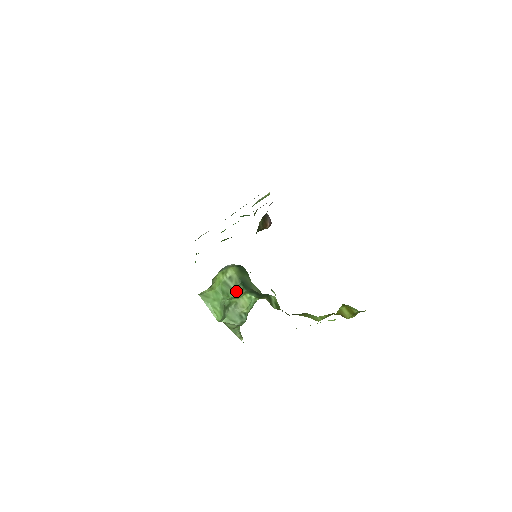
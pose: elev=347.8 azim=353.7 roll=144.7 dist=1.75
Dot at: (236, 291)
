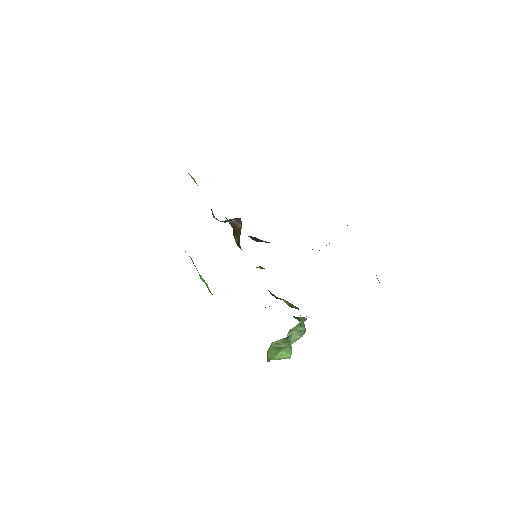
Dot at: (289, 343)
